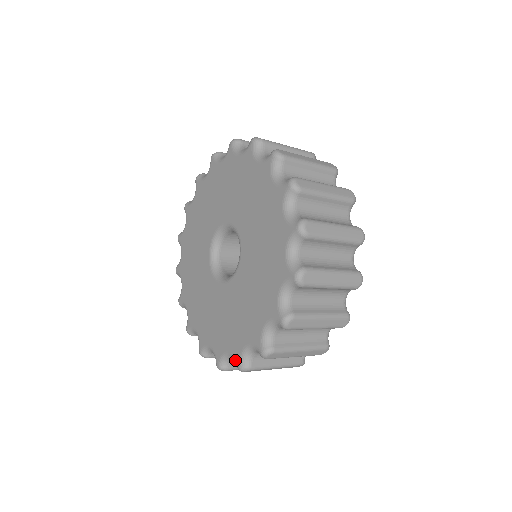
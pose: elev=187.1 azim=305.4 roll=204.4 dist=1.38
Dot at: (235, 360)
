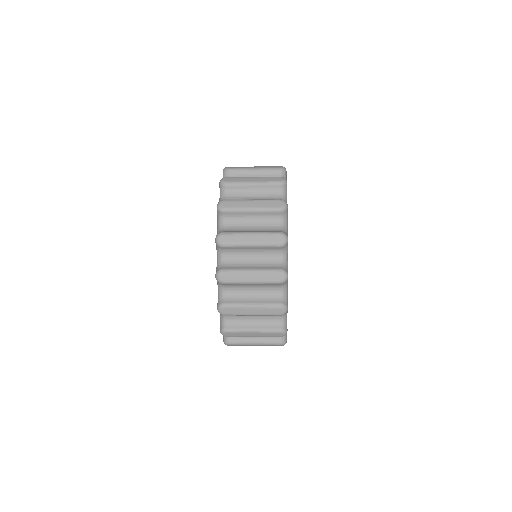
Dot at: occluded
